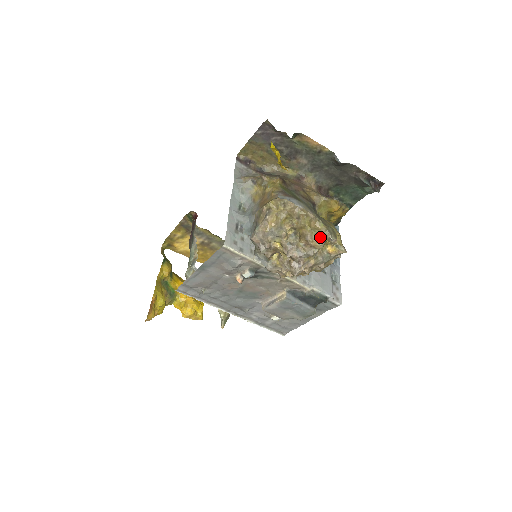
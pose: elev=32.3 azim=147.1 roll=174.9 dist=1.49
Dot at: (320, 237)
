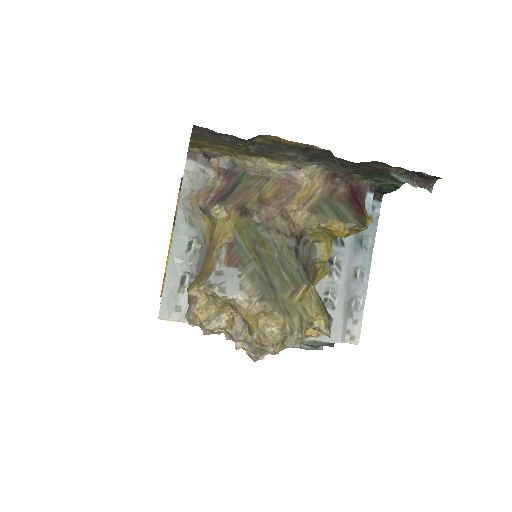
Dot at: (271, 341)
